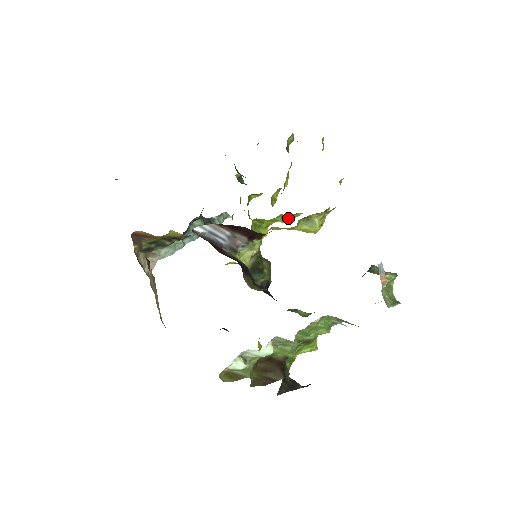
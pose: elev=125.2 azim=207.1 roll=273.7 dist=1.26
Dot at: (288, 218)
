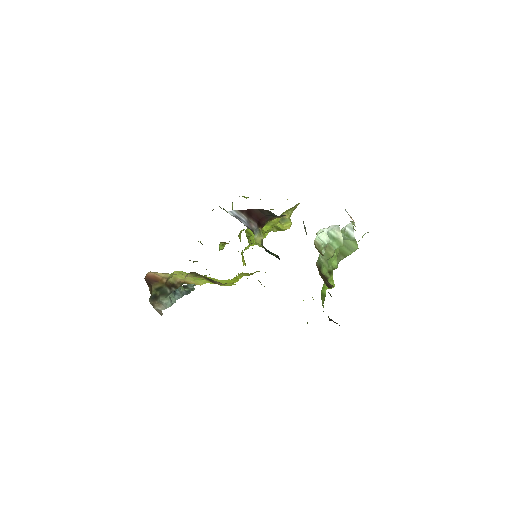
Dot at: occluded
